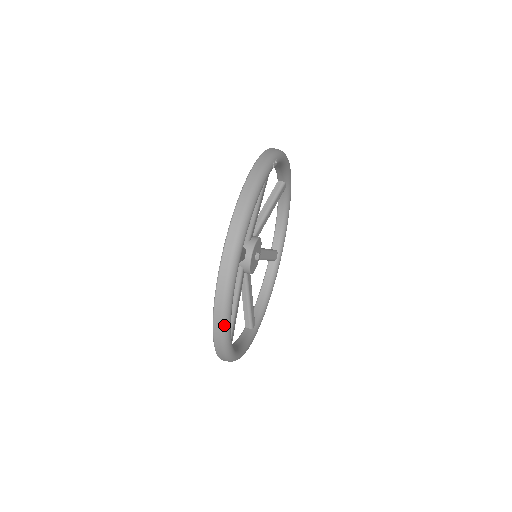
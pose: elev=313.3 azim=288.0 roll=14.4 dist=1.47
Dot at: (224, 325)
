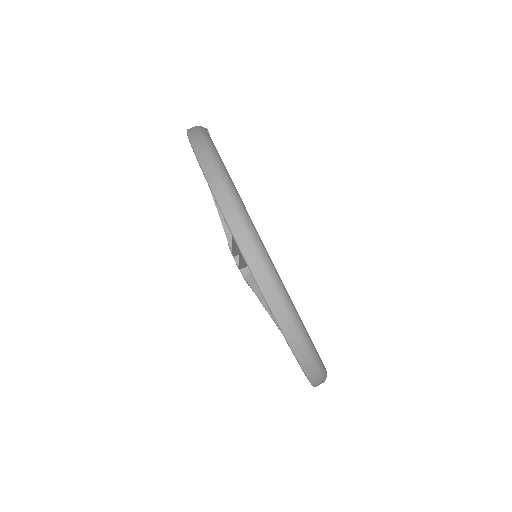
Dot at: (293, 319)
